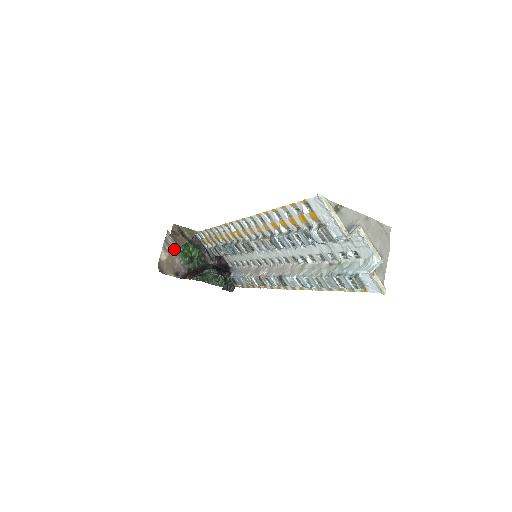
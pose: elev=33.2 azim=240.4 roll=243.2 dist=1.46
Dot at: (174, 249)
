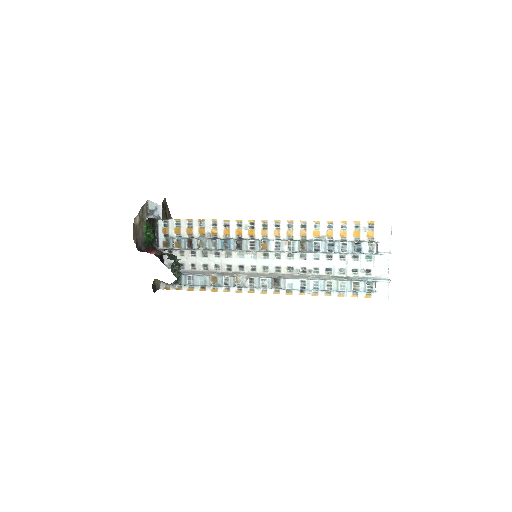
Dot at: (143, 220)
